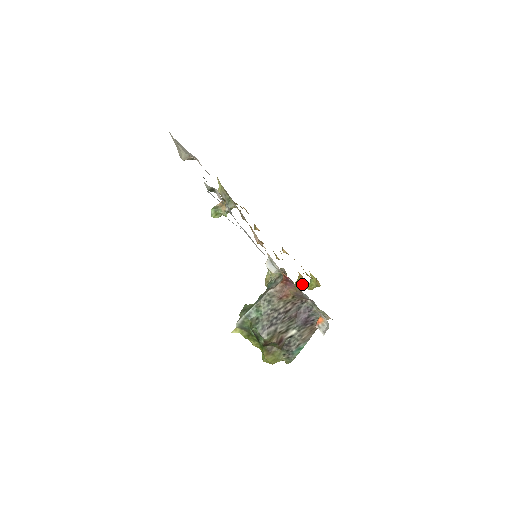
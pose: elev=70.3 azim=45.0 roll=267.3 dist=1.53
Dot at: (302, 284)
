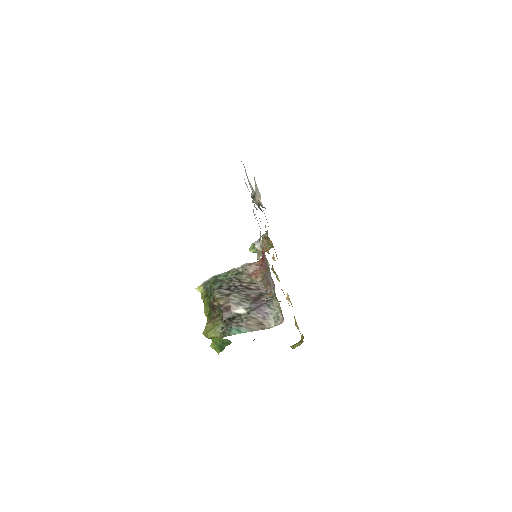
Dot at: (280, 301)
